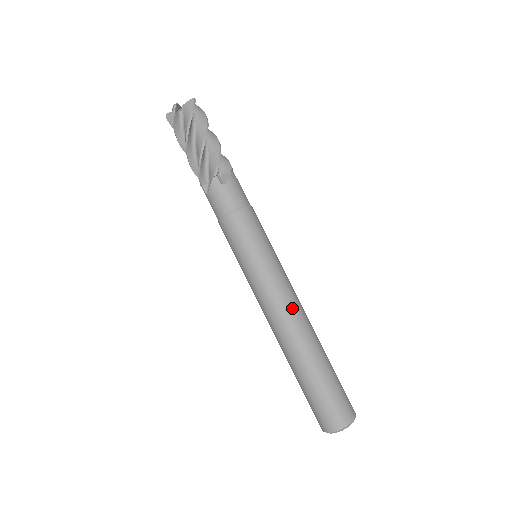
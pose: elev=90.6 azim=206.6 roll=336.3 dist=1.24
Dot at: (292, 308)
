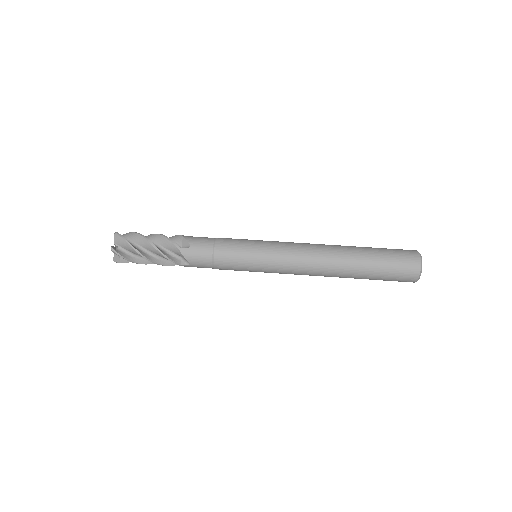
Dot at: (309, 250)
